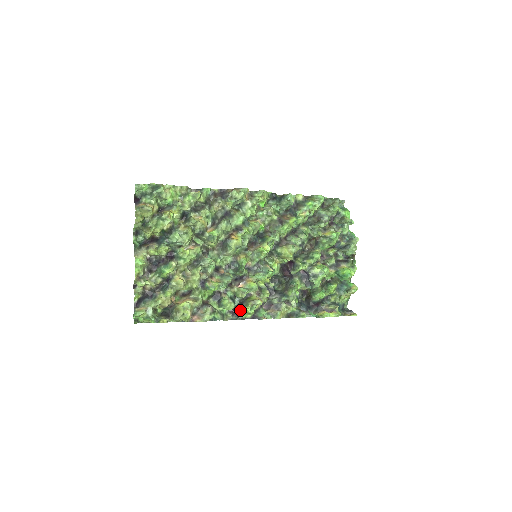
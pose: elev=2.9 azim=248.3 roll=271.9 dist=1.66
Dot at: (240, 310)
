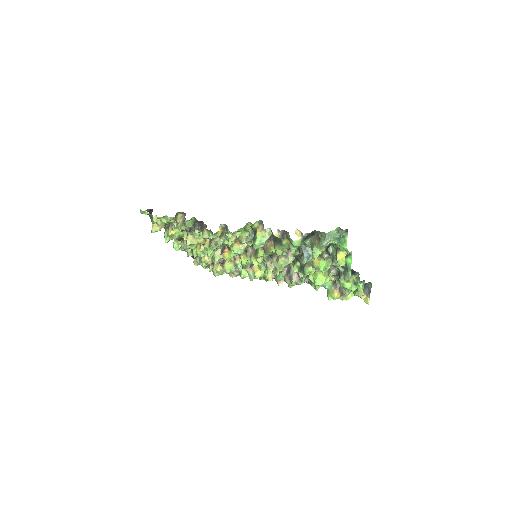
Dot at: occluded
